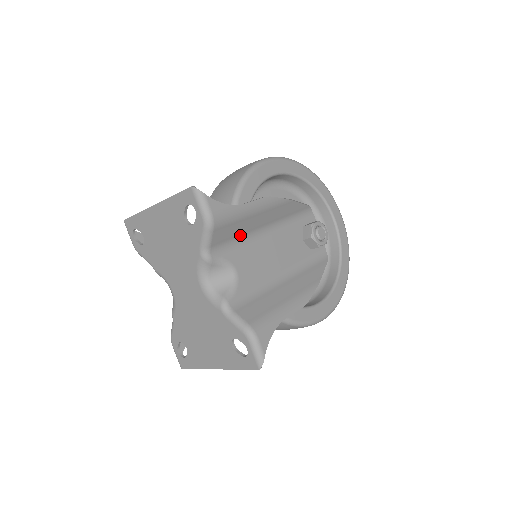
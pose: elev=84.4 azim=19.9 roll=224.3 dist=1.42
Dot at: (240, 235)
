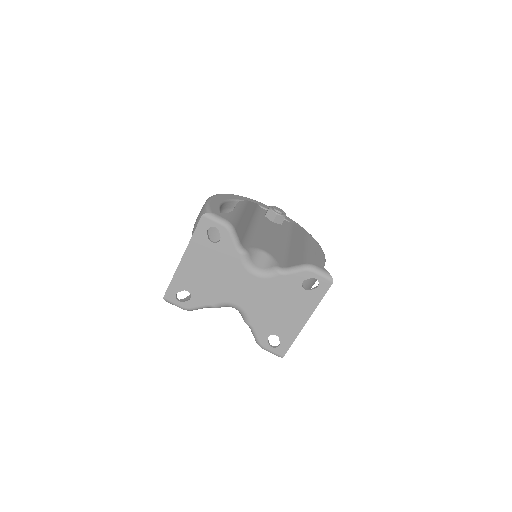
Dot at: (246, 232)
